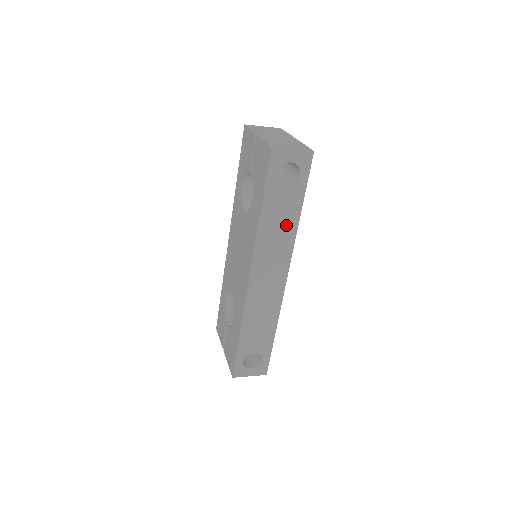
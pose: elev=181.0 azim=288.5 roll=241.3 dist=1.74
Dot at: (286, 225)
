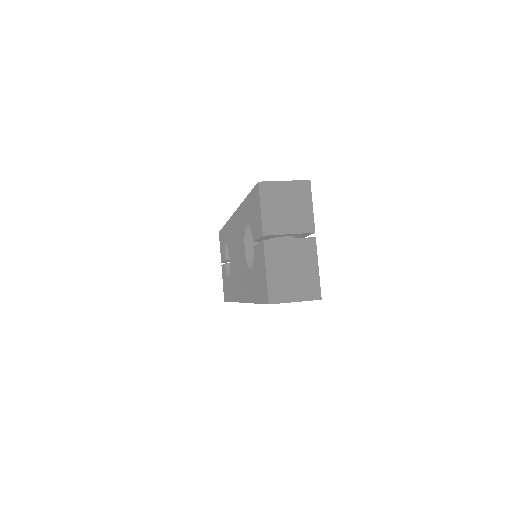
Dot at: occluded
